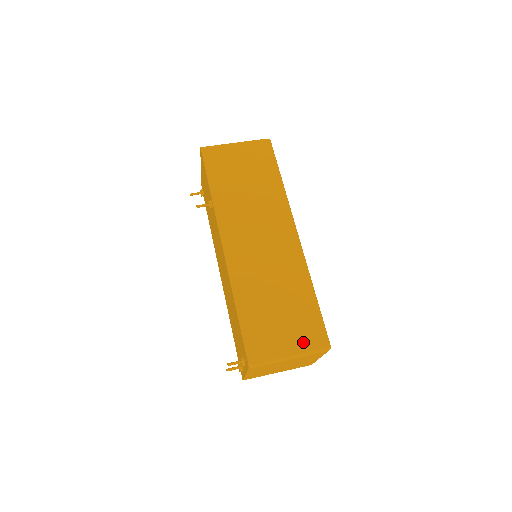
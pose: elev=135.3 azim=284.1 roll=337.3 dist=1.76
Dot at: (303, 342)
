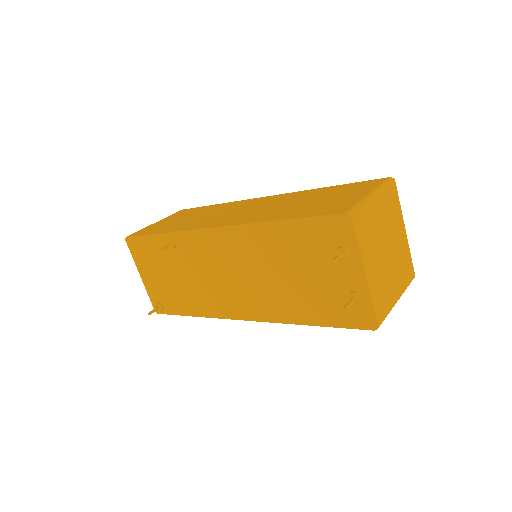
Dot at: (367, 188)
